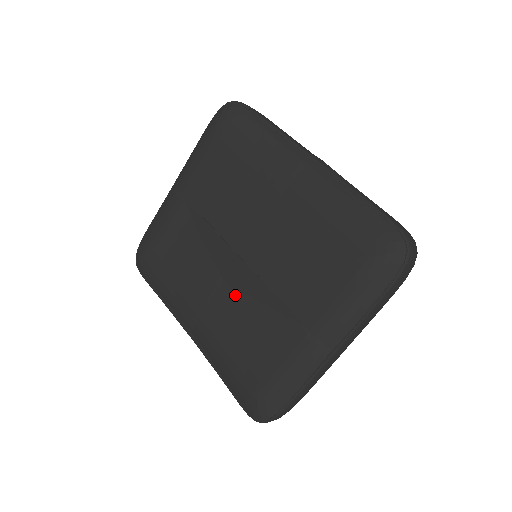
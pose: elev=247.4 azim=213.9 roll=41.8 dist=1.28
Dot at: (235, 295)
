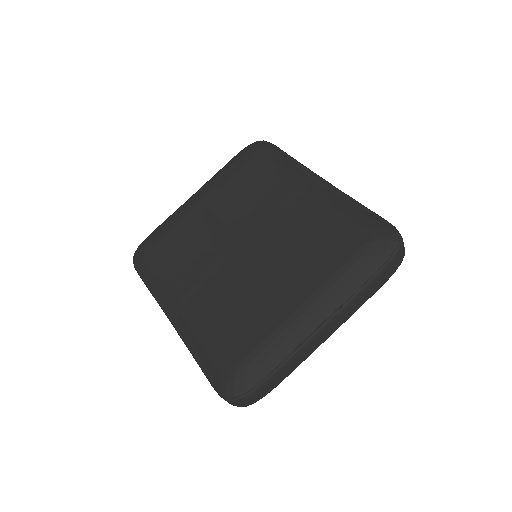
Dot at: (232, 278)
